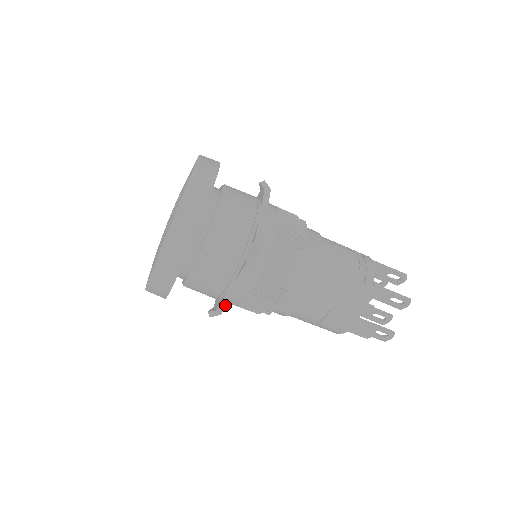
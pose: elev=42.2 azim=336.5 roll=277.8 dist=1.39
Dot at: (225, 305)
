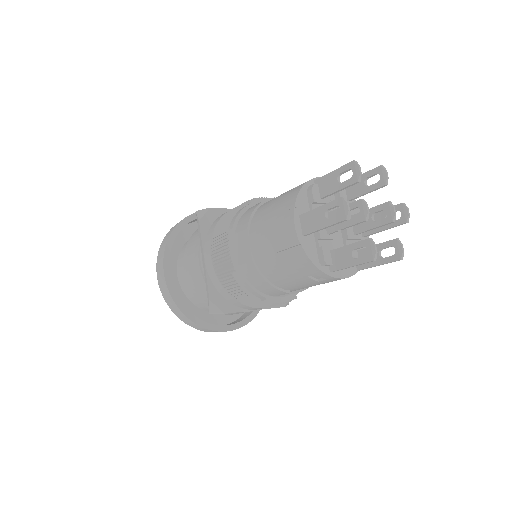
Dot at: (207, 284)
